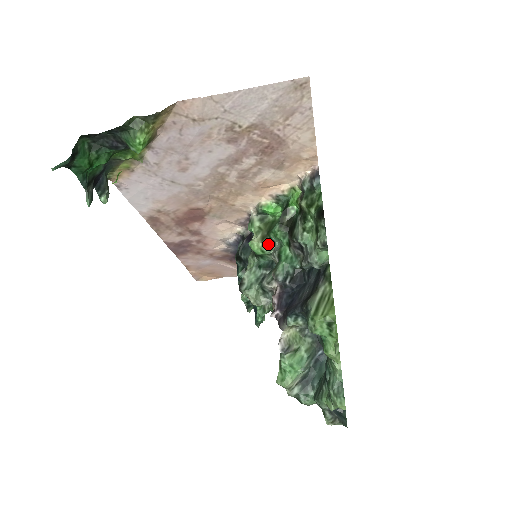
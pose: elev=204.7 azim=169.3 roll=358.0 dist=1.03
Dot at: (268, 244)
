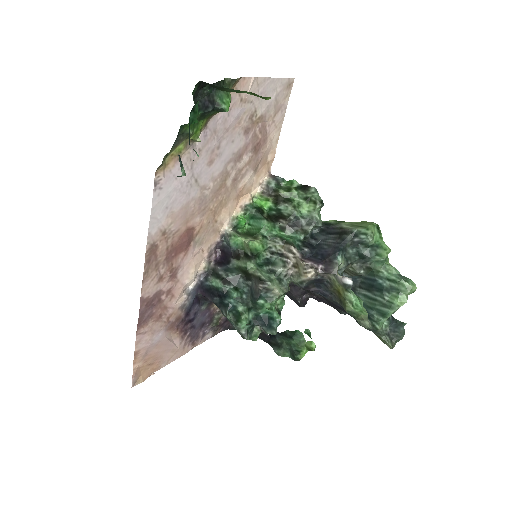
Dot at: (263, 240)
